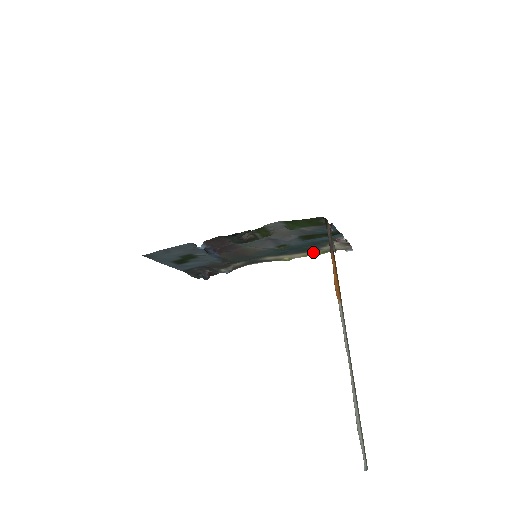
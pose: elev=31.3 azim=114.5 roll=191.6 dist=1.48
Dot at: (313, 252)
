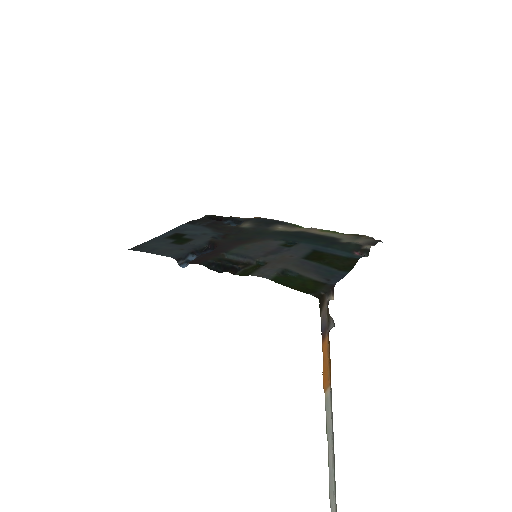
Dot at: (333, 234)
